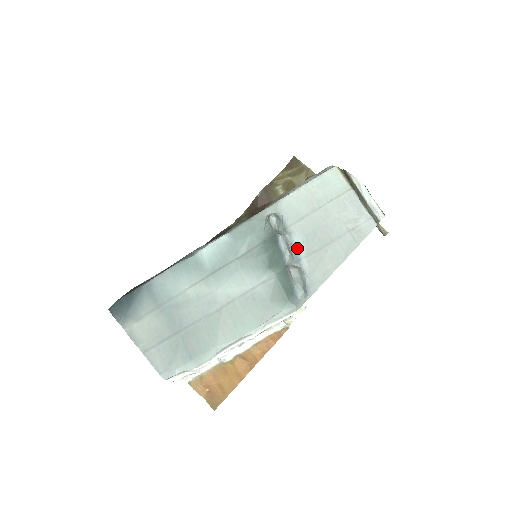
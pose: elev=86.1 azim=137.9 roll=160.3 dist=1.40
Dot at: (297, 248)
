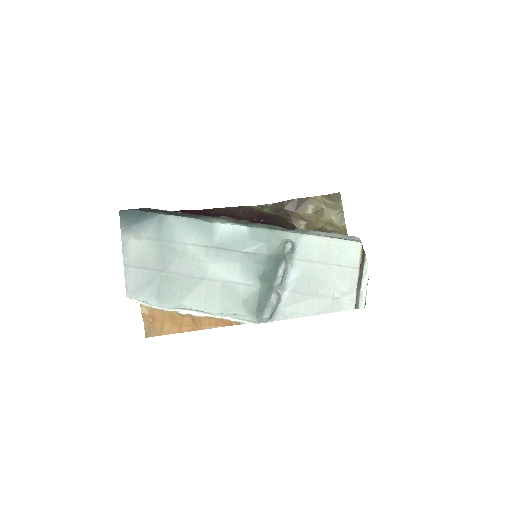
Dot at: (289, 280)
